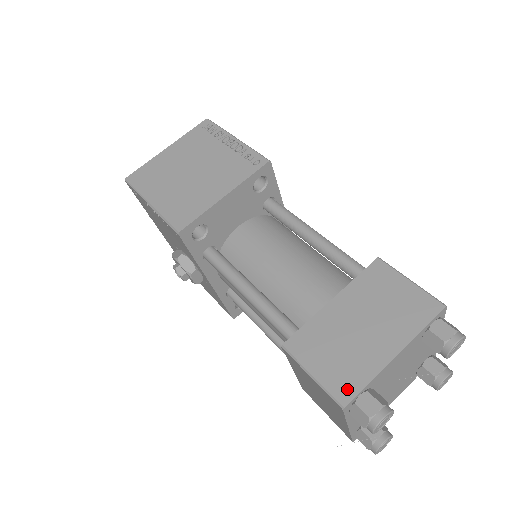
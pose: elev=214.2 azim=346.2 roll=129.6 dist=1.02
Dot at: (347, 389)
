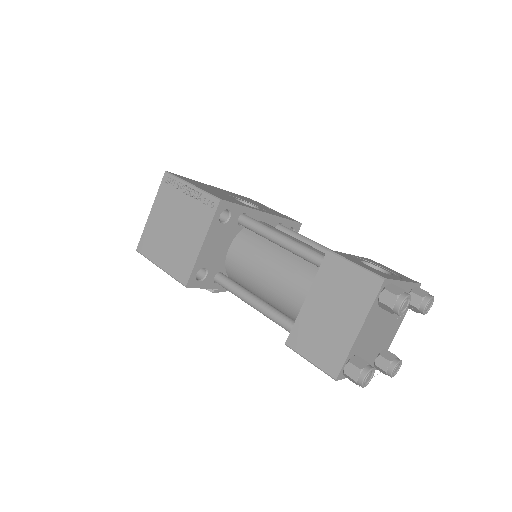
Dot at: (334, 366)
